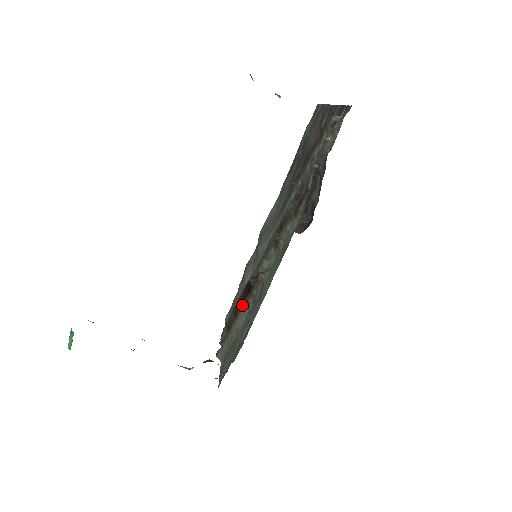
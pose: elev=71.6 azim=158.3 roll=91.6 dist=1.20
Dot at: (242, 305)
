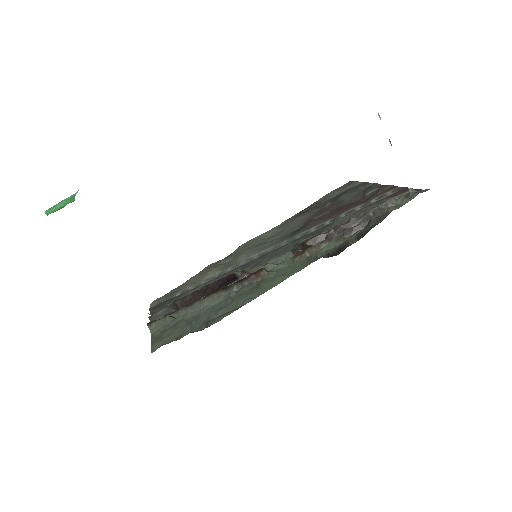
Dot at: (221, 289)
